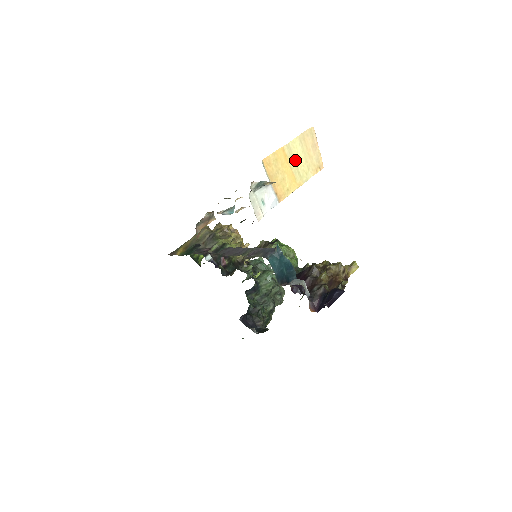
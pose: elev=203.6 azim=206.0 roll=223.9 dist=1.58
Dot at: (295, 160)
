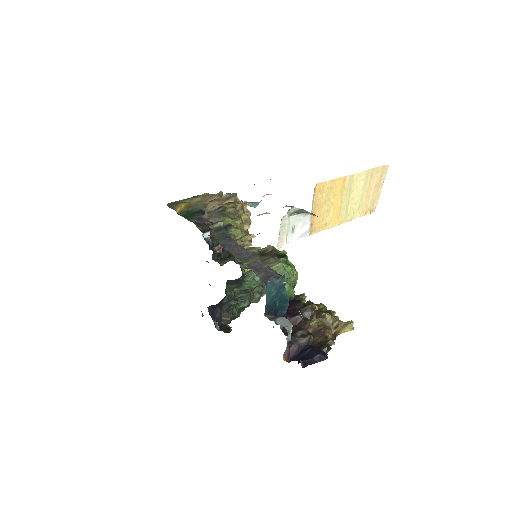
Dot at: (350, 195)
